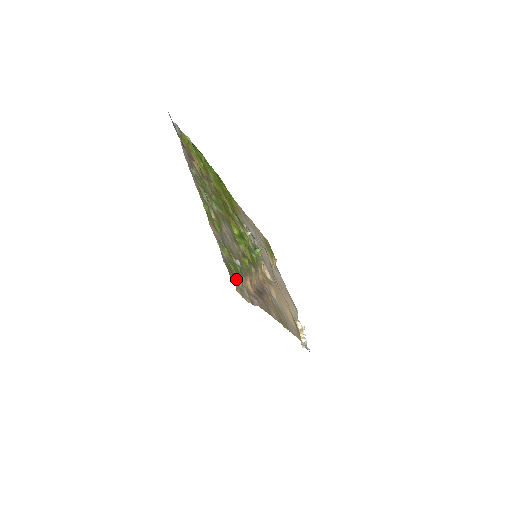
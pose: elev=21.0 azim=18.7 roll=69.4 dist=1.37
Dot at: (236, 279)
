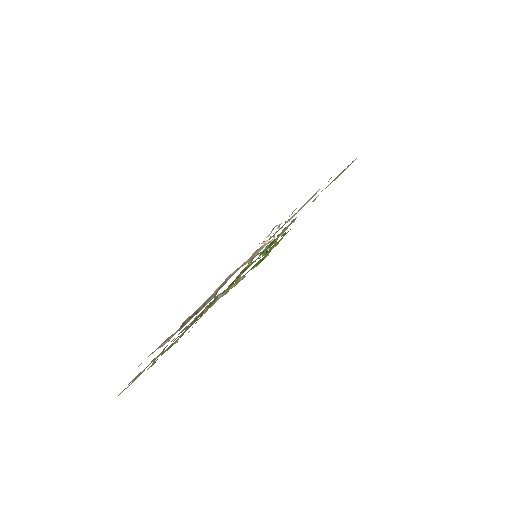
Dot at: occluded
